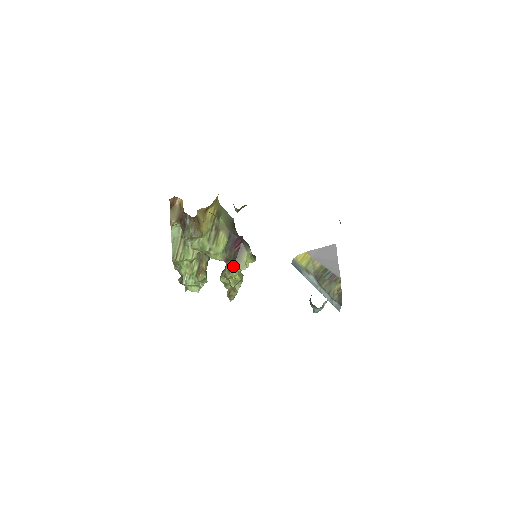
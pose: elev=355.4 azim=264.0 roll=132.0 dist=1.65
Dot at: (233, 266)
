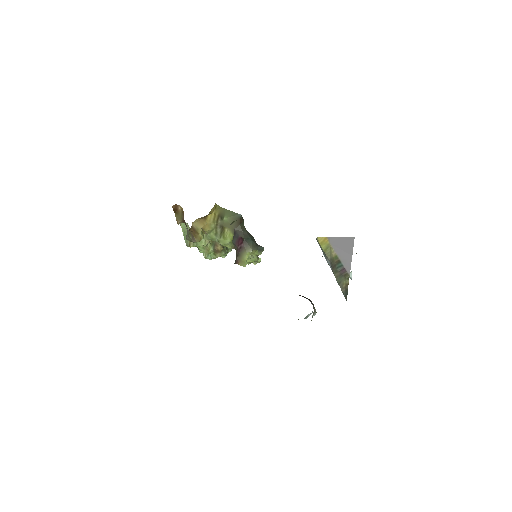
Dot at: (236, 261)
